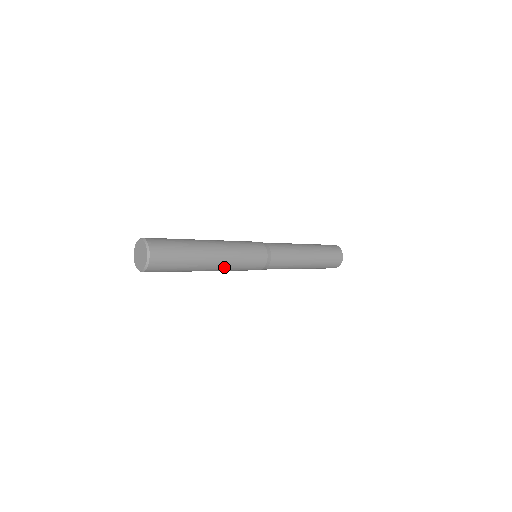
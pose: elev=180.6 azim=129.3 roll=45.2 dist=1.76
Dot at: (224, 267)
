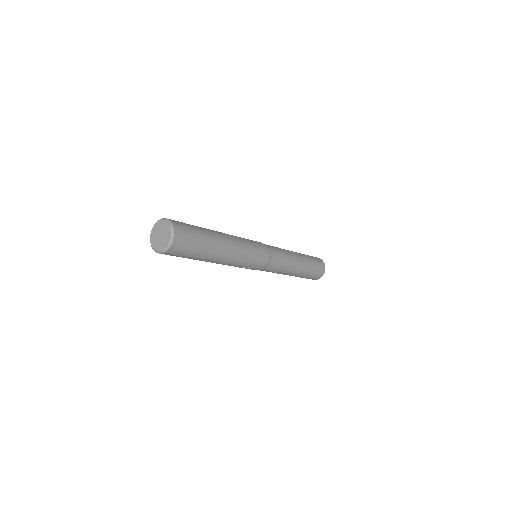
Dot at: (237, 245)
